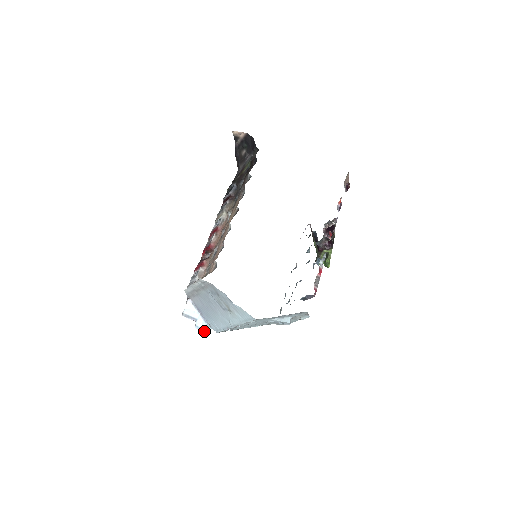
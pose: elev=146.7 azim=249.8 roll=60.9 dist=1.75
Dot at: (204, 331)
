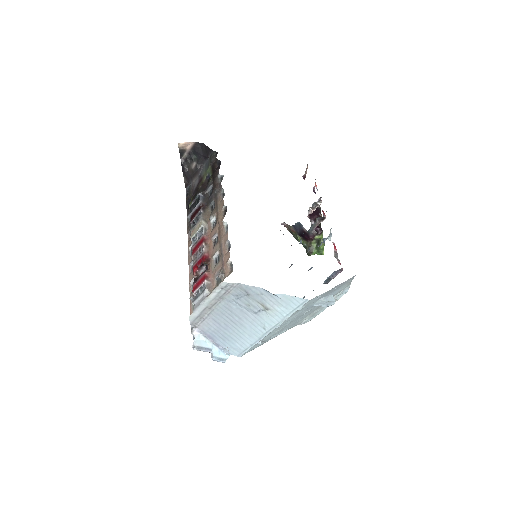
Dot at: (224, 361)
